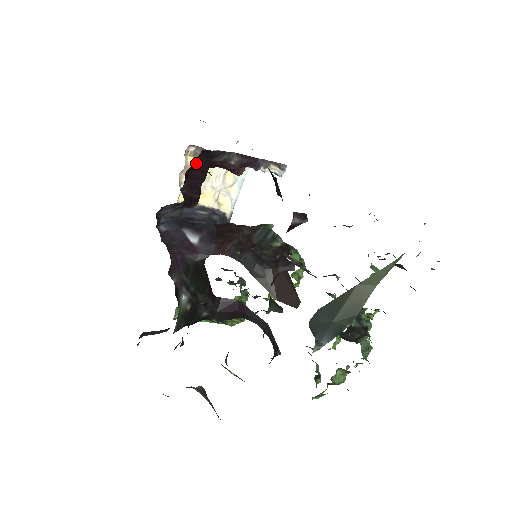
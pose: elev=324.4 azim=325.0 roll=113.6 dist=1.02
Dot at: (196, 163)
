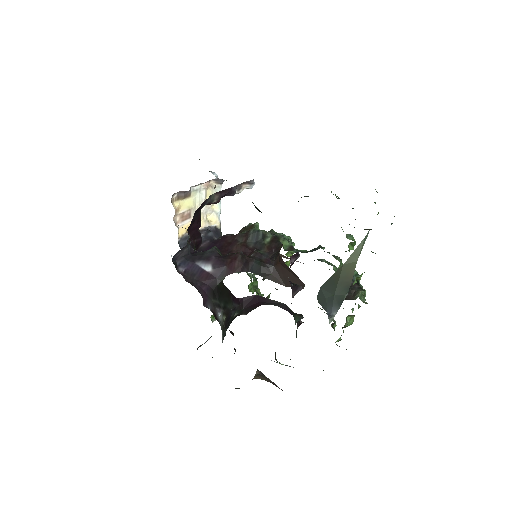
Dot at: (192, 220)
